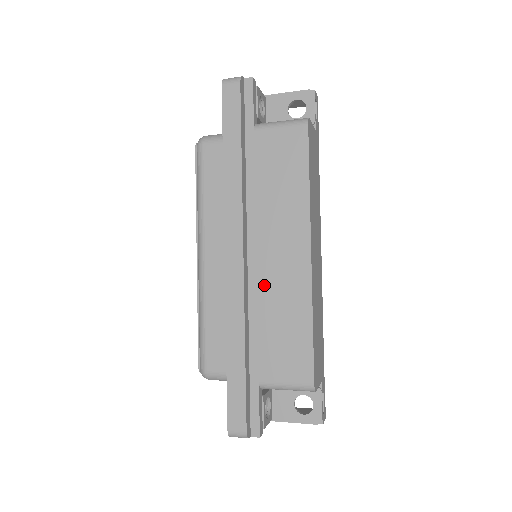
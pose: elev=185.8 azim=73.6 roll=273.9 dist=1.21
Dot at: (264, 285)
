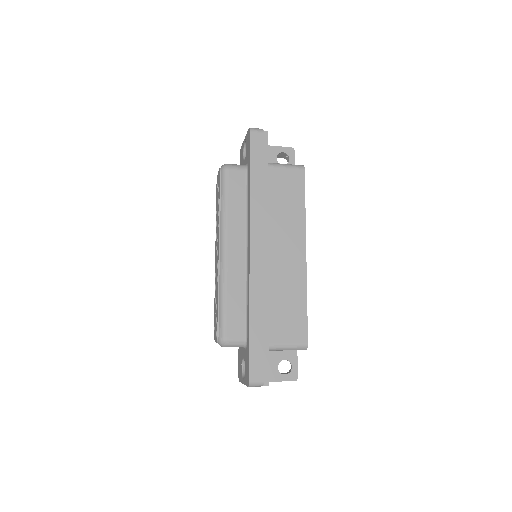
Dot at: (274, 274)
